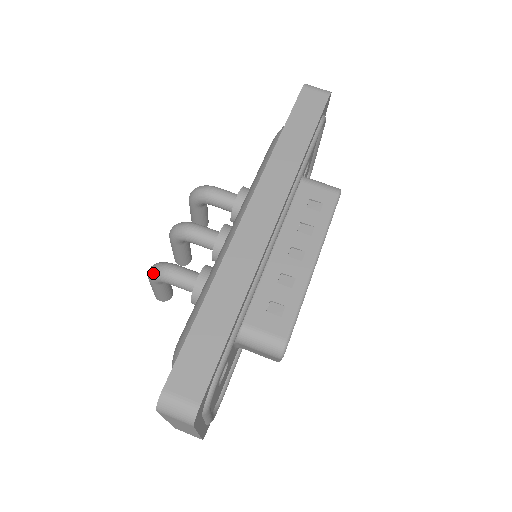
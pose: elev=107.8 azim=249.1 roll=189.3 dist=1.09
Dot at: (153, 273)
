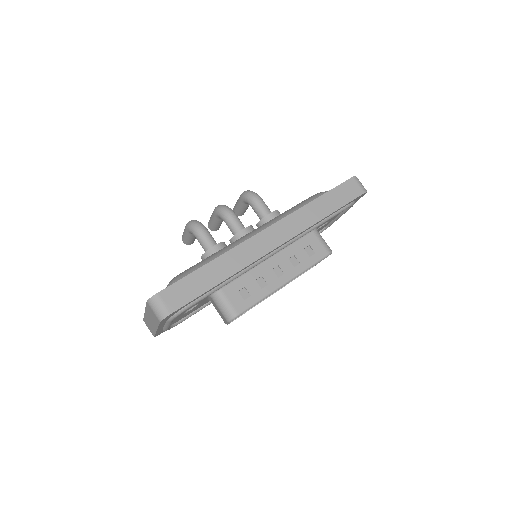
Dot at: (191, 225)
